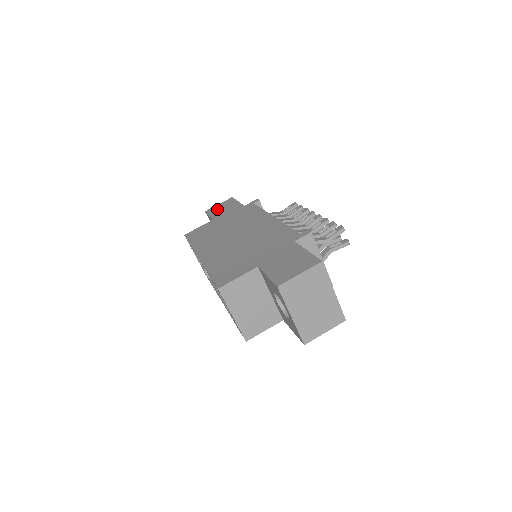
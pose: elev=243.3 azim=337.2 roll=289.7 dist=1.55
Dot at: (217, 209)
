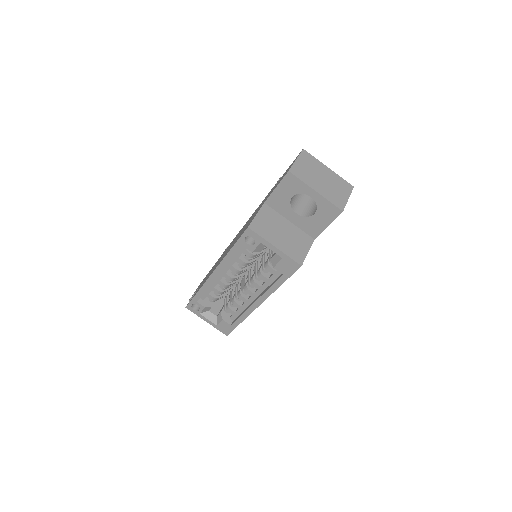
Dot at: occluded
